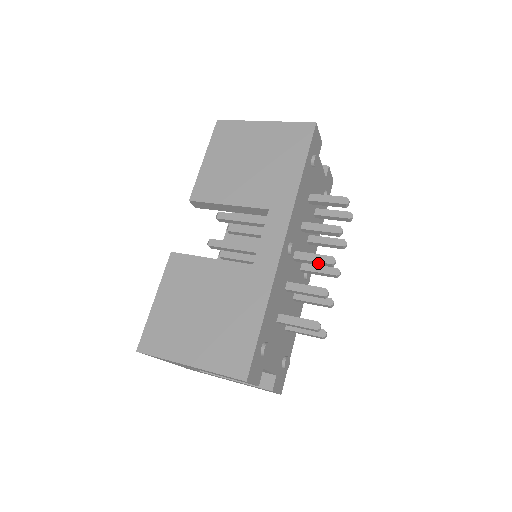
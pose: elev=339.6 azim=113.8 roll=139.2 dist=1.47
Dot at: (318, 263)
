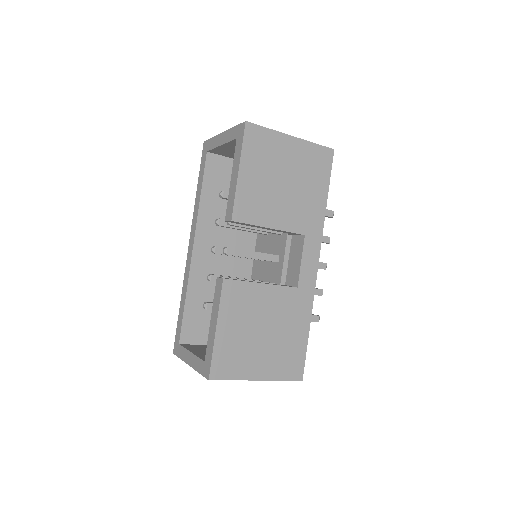
Dot at: occluded
